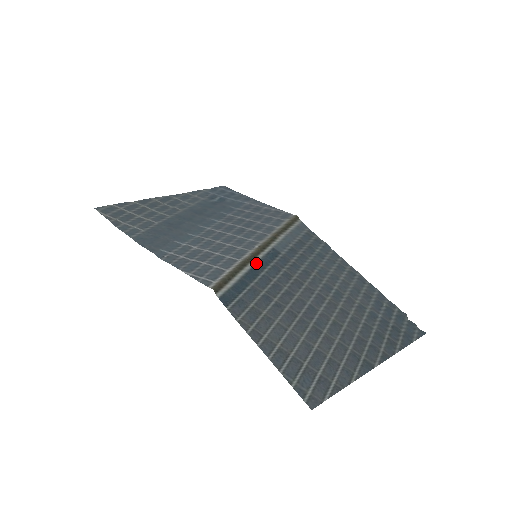
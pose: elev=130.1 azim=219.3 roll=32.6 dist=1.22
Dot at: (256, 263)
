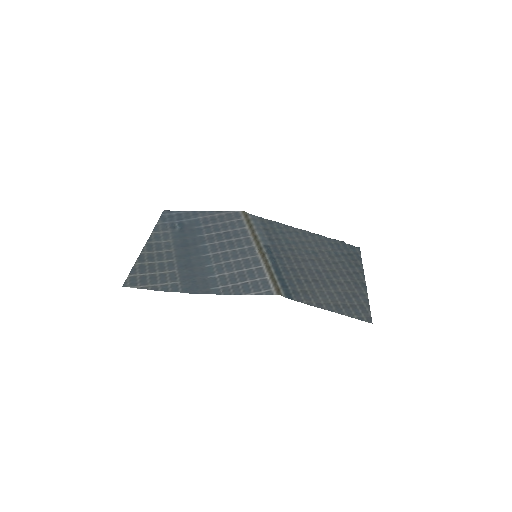
Dot at: (271, 262)
